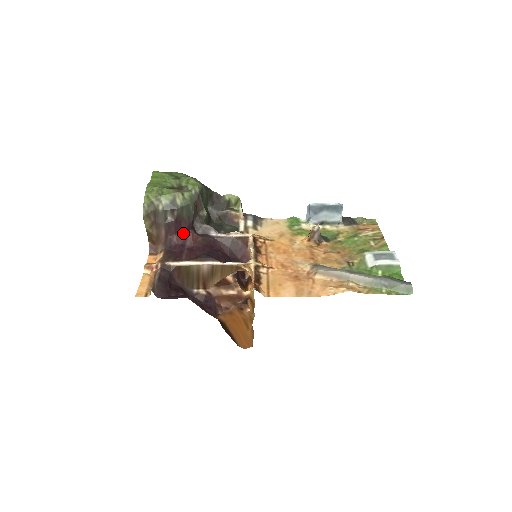
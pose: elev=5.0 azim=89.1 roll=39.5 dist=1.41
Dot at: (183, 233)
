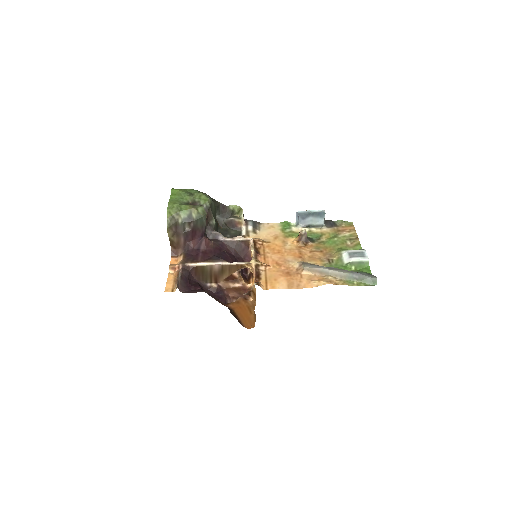
Dot at: (198, 239)
